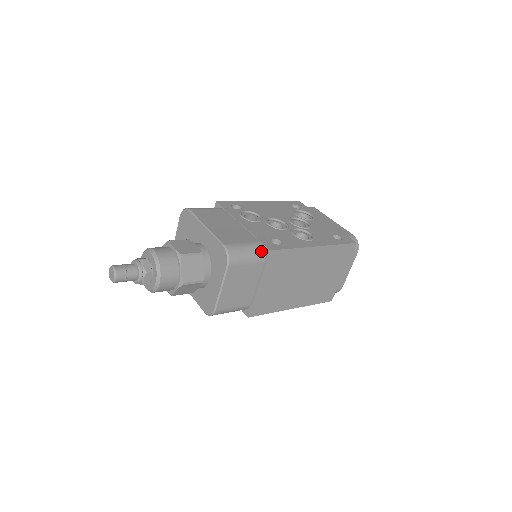
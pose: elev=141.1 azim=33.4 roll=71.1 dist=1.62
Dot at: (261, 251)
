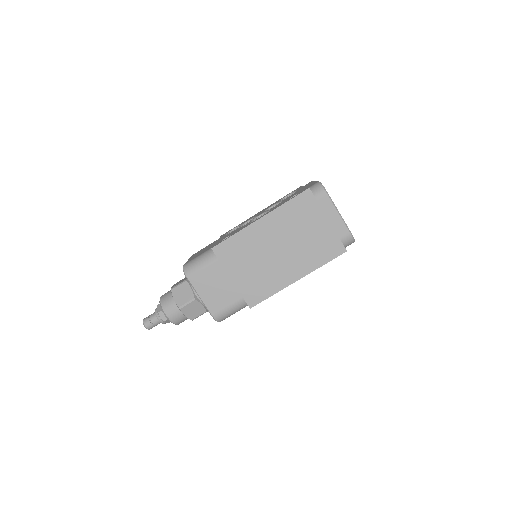
Dot at: (211, 253)
